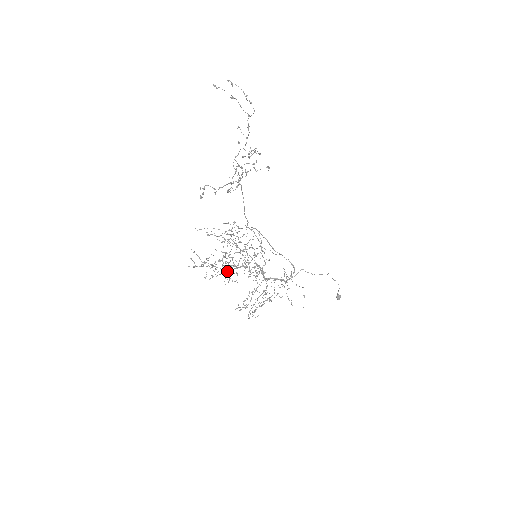
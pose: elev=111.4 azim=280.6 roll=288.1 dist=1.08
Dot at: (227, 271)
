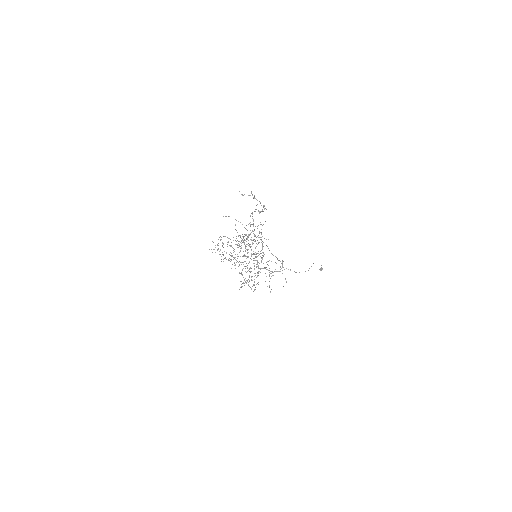
Dot at: occluded
